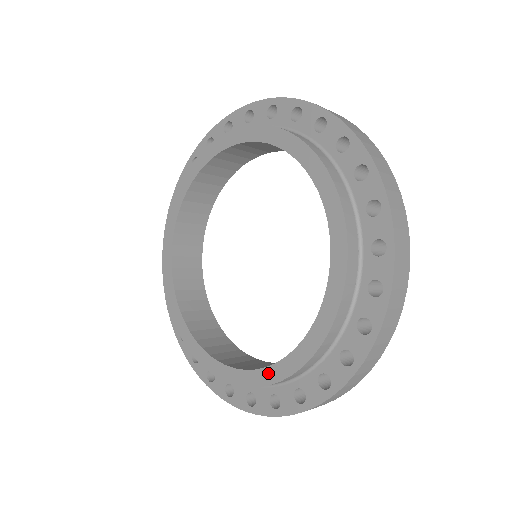
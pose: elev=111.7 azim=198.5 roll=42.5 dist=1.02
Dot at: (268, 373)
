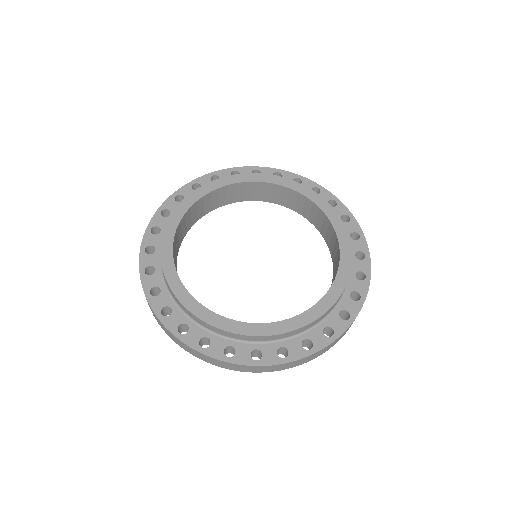
Dot at: (336, 287)
